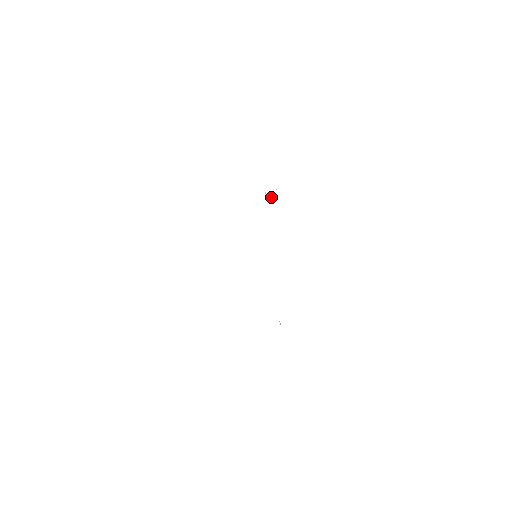
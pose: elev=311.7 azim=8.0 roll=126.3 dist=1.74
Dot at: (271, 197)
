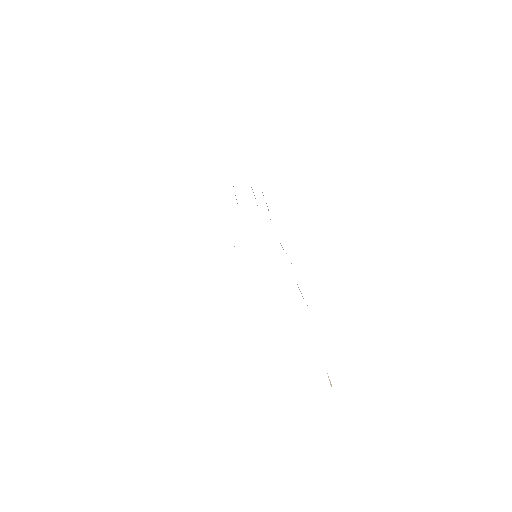
Dot at: occluded
